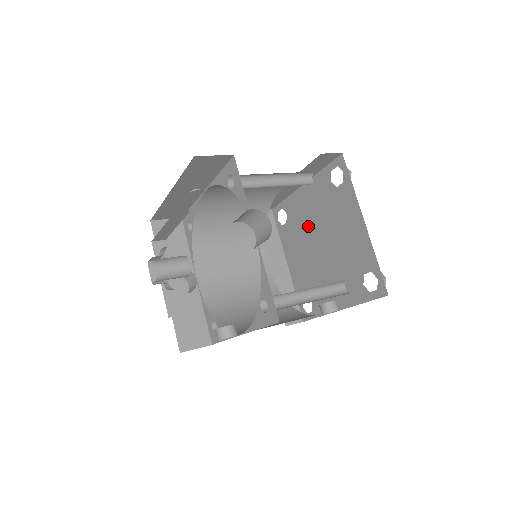
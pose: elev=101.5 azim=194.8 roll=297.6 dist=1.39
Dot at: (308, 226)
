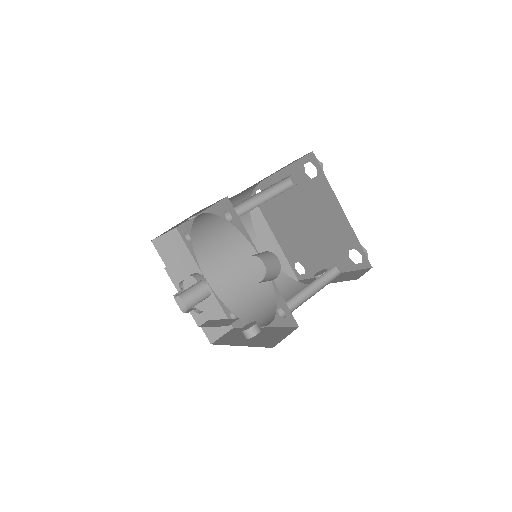
Dot at: (289, 207)
